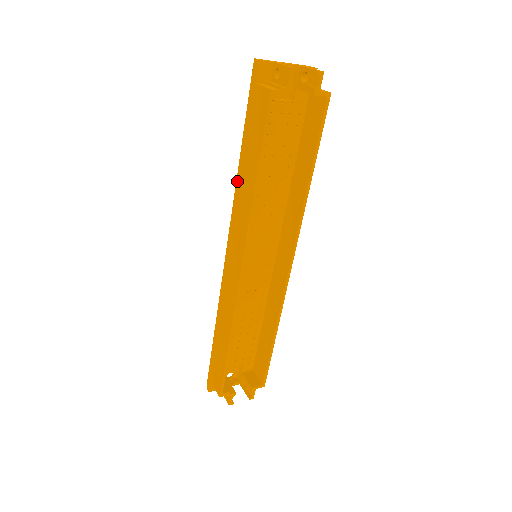
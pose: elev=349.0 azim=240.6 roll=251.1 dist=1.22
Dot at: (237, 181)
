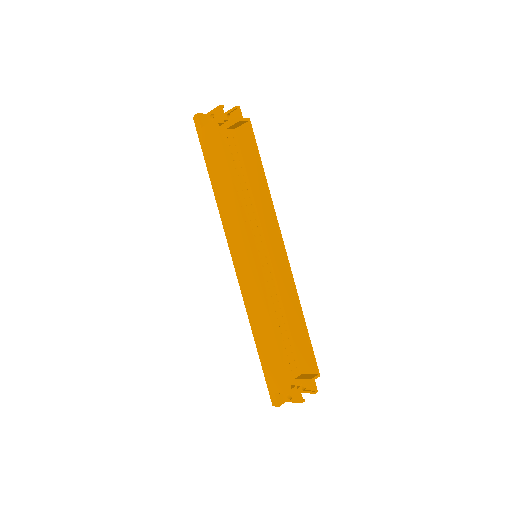
Dot at: (217, 200)
